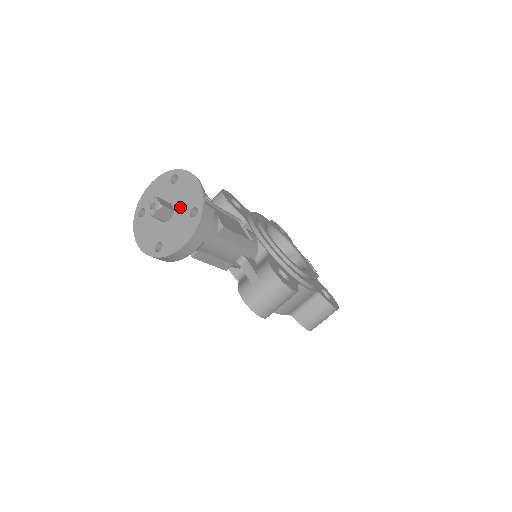
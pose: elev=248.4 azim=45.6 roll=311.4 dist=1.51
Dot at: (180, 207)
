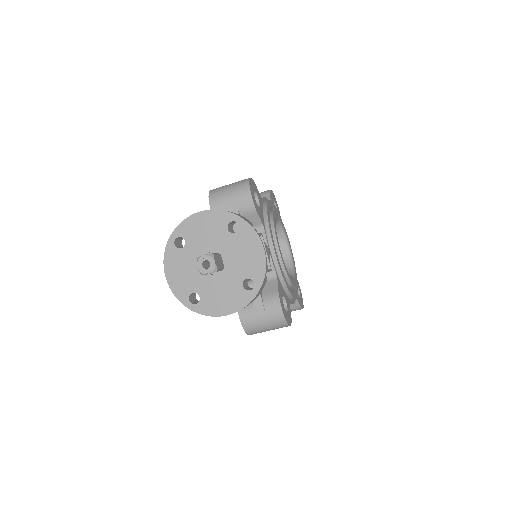
Dot at: (233, 268)
